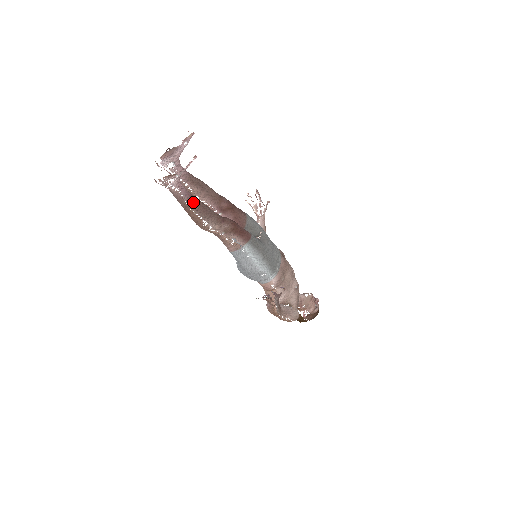
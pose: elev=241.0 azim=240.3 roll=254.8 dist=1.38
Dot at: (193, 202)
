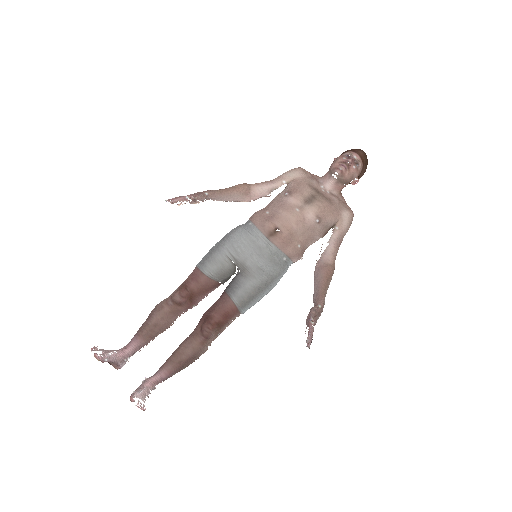
Dot at: (177, 370)
